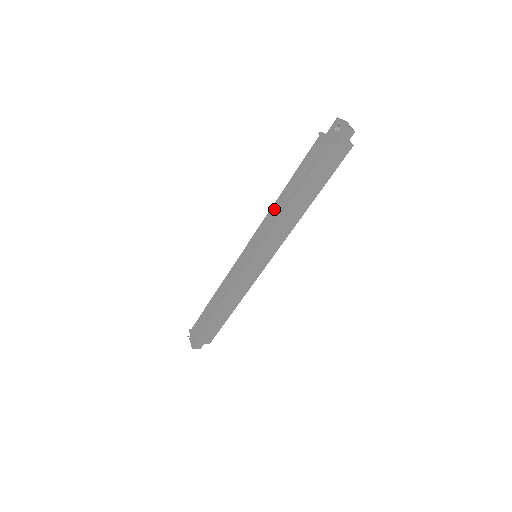
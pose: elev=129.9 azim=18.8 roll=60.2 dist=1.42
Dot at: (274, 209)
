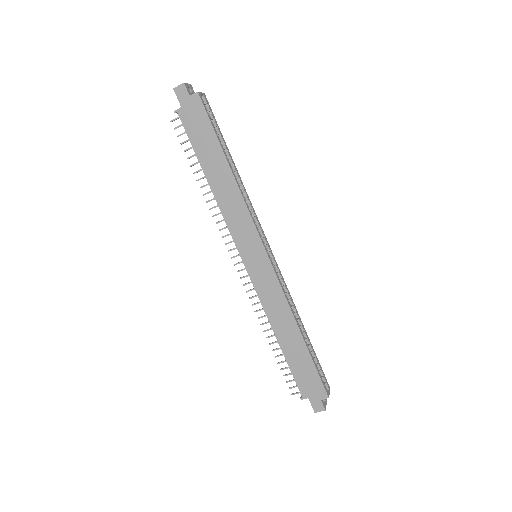
Dot at: occluded
